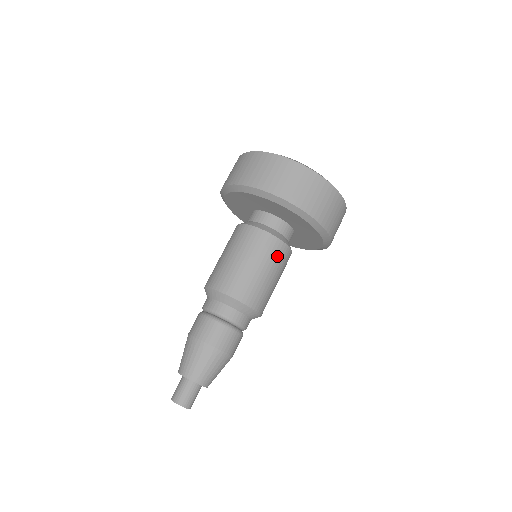
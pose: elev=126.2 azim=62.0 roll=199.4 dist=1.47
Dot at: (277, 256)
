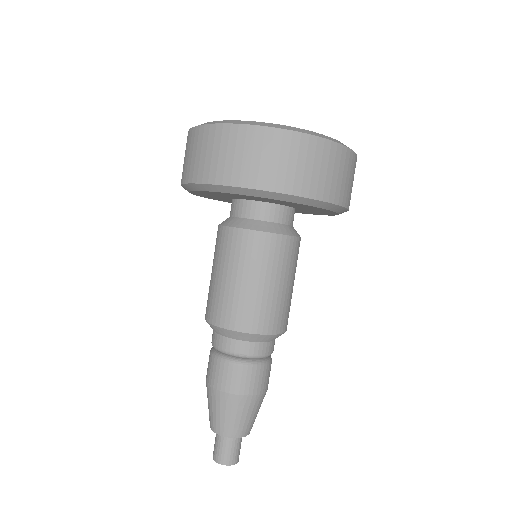
Dot at: (279, 256)
